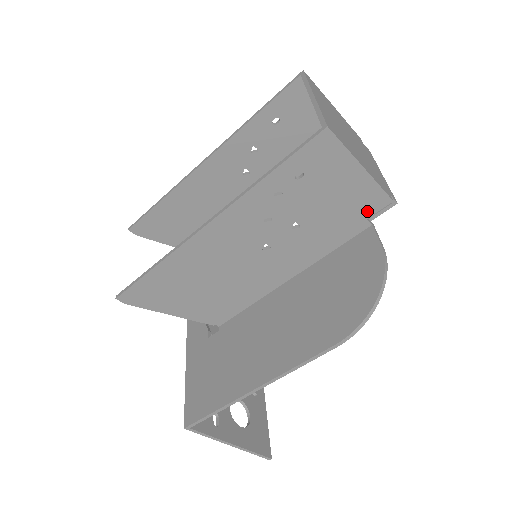
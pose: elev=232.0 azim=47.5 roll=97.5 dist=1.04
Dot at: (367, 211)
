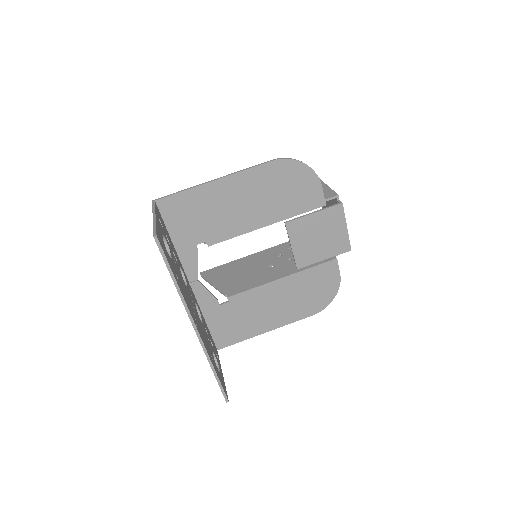
Dot at: occluded
